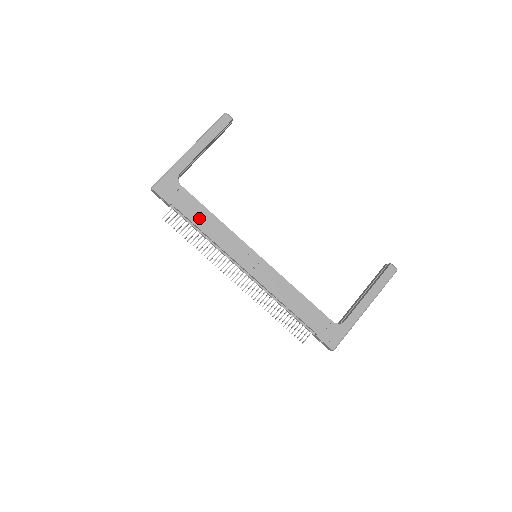
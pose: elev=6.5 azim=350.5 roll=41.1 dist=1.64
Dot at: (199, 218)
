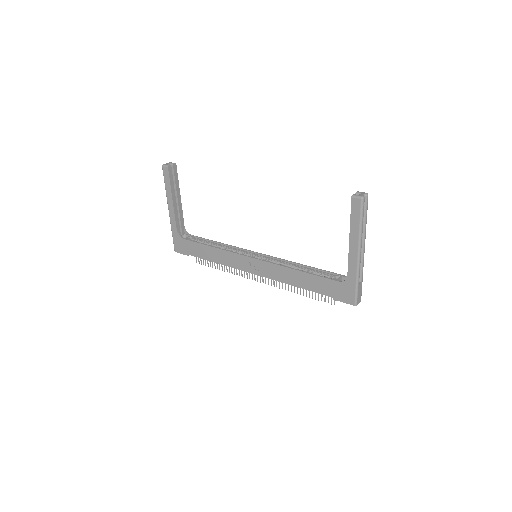
Dot at: (206, 254)
